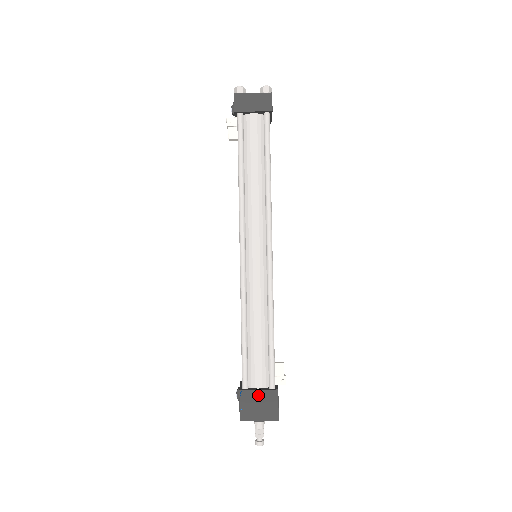
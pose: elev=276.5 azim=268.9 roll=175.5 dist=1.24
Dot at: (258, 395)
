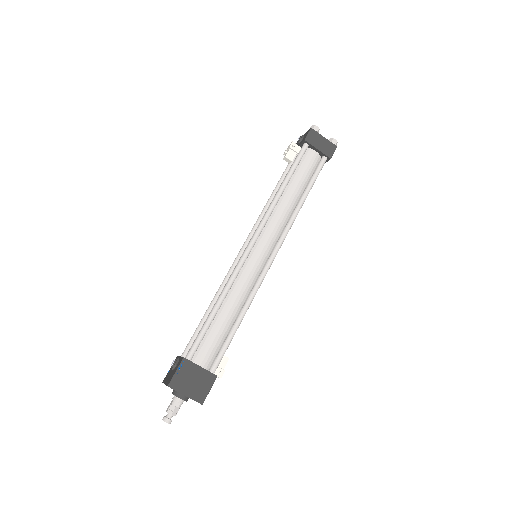
Dot at: (198, 371)
